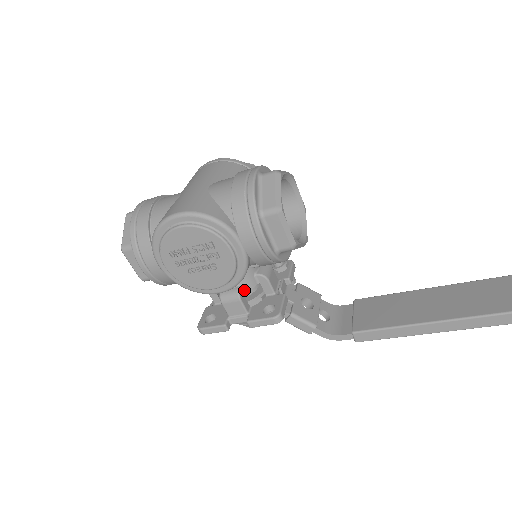
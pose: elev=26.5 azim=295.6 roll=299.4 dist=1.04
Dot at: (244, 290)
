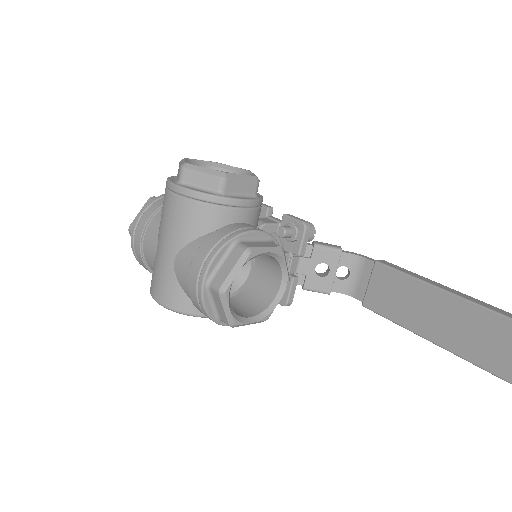
Dot at: occluded
